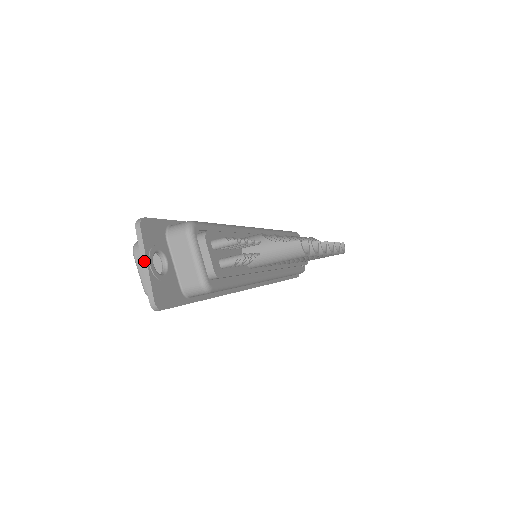
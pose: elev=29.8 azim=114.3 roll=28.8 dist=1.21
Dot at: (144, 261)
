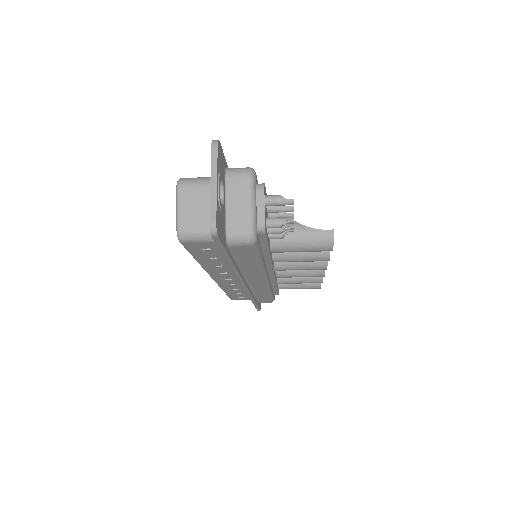
Dot at: (214, 179)
